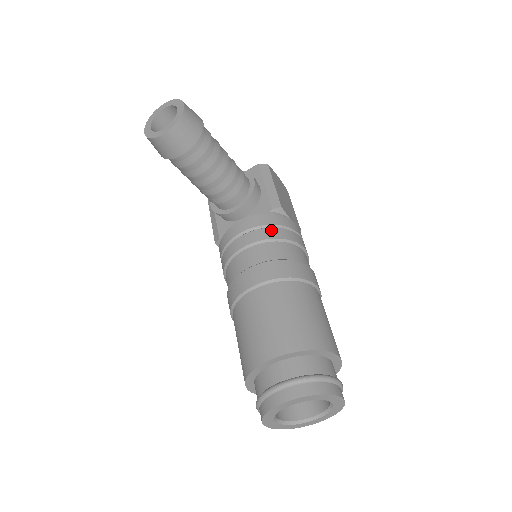
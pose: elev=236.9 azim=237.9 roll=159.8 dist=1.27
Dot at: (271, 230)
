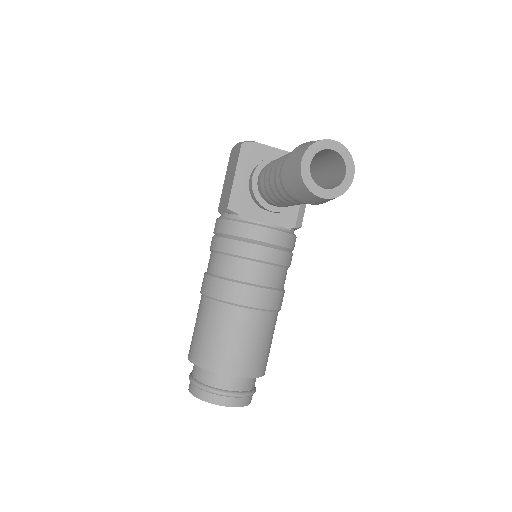
Dot at: (287, 255)
